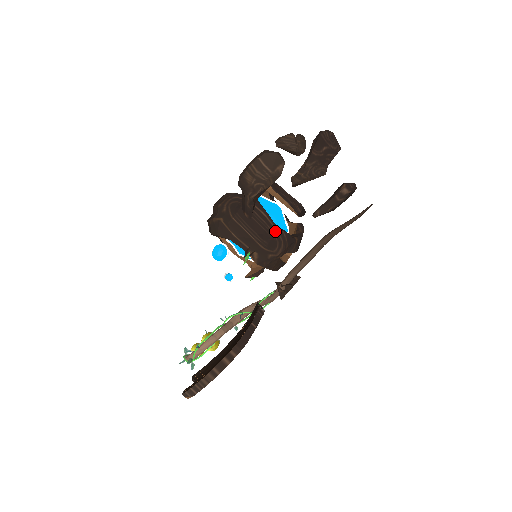
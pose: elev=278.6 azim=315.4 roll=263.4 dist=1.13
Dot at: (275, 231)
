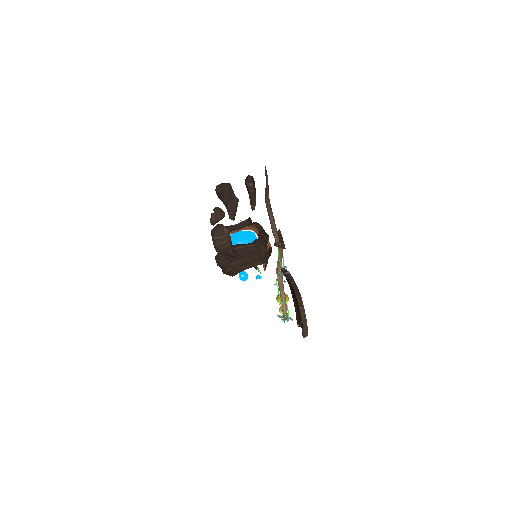
Dot at: (253, 247)
